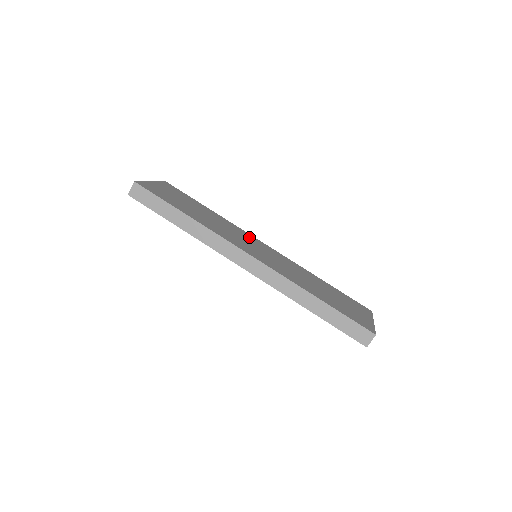
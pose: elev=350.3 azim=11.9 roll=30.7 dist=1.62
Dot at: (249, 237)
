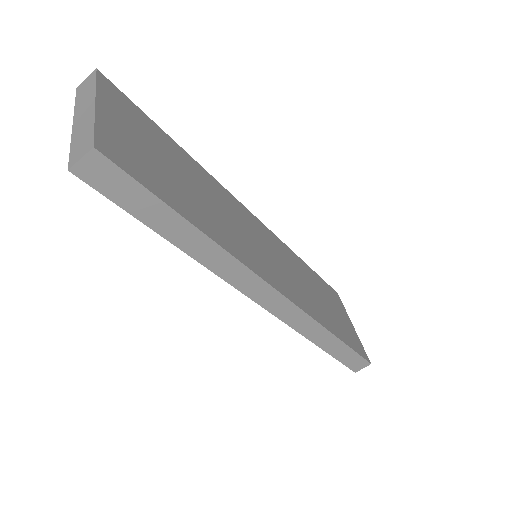
Dot at: (240, 211)
